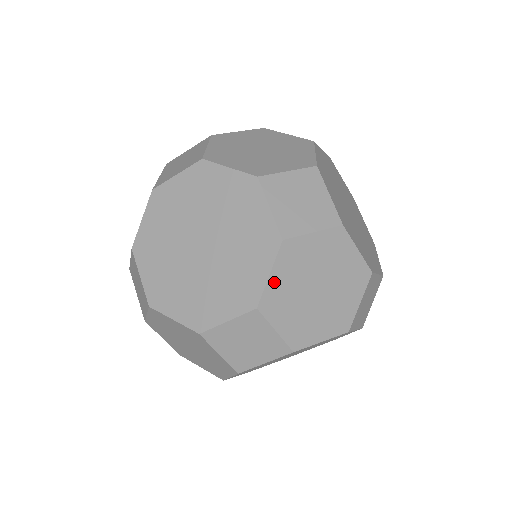
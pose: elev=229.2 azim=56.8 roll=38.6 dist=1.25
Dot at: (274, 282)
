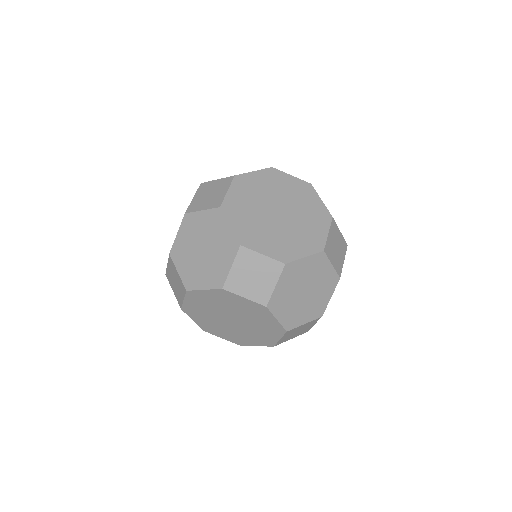
Dot at: (179, 239)
